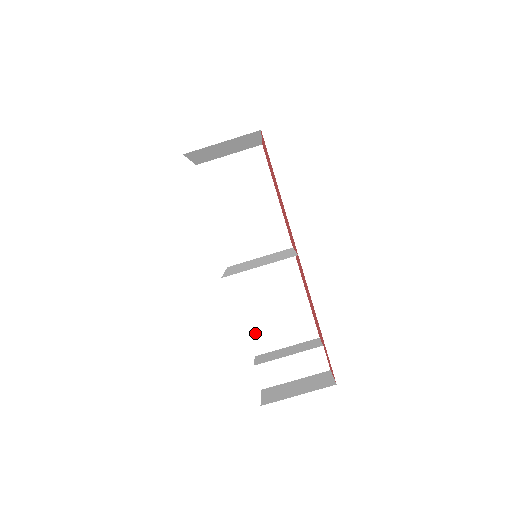
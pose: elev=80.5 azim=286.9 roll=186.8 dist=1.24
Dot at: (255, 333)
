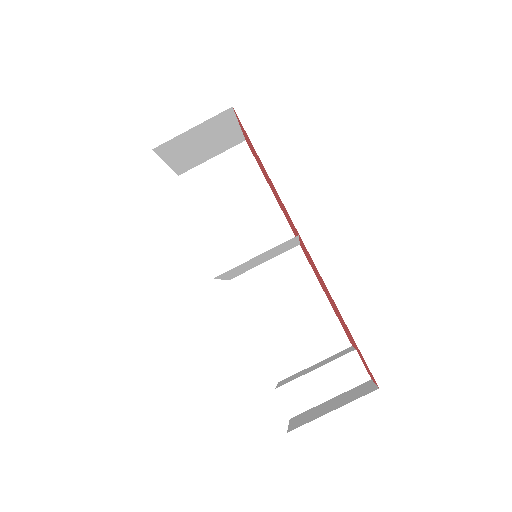
Dot at: (273, 353)
